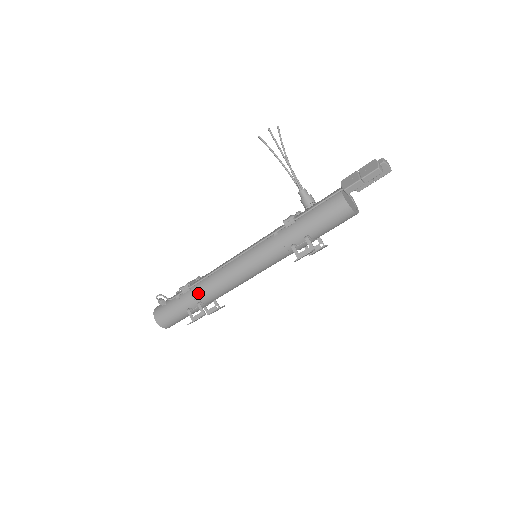
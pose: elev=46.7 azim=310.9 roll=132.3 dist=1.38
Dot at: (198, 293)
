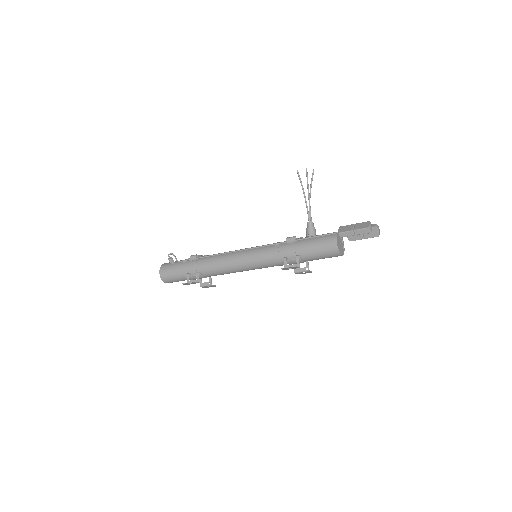
Dot at: (201, 265)
